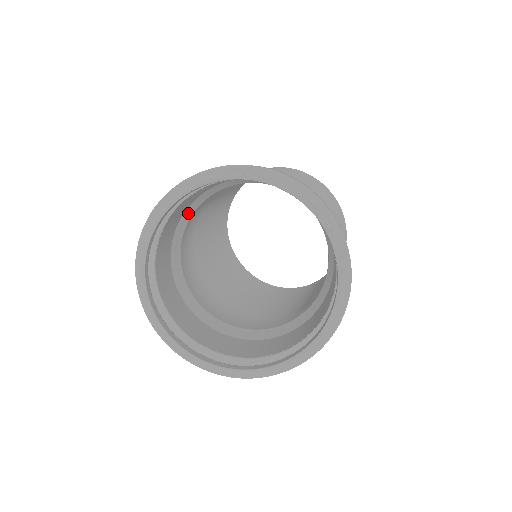
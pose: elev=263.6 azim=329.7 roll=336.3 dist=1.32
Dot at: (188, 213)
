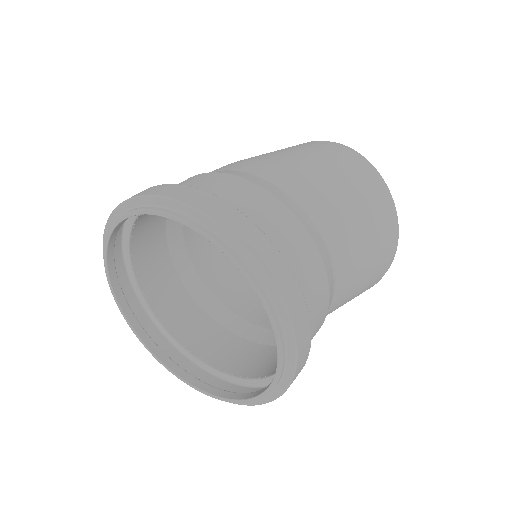
Dot at: occluded
